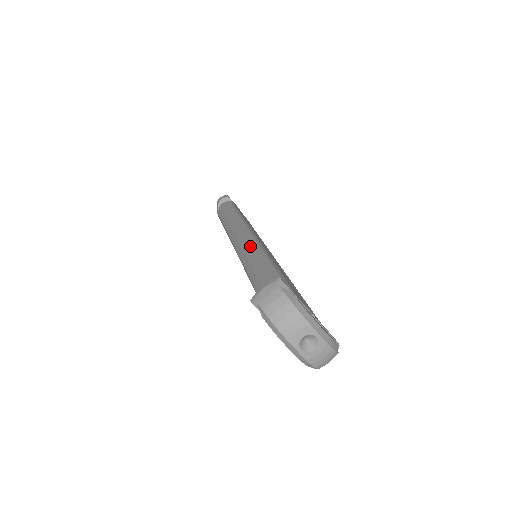
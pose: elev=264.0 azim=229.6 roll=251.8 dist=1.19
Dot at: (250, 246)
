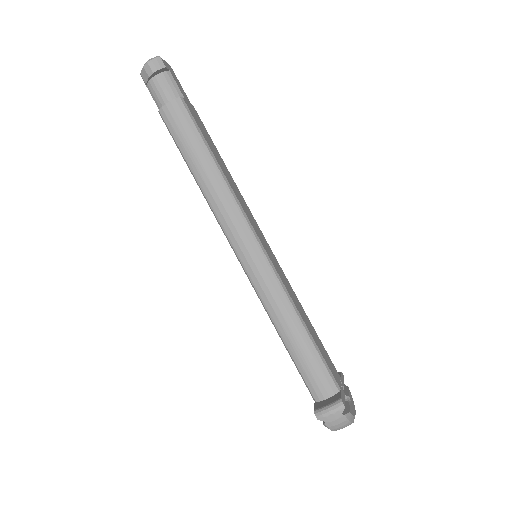
Dot at: (268, 279)
